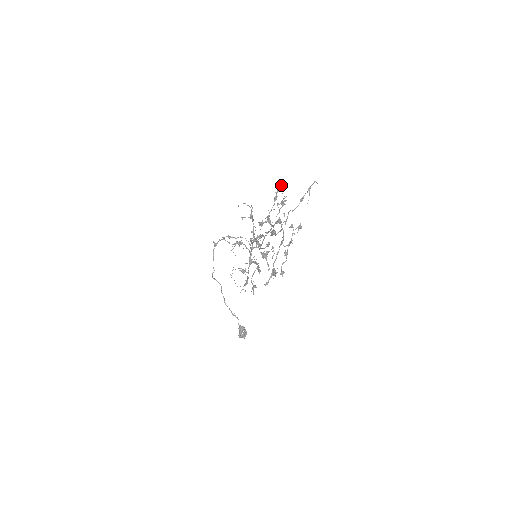
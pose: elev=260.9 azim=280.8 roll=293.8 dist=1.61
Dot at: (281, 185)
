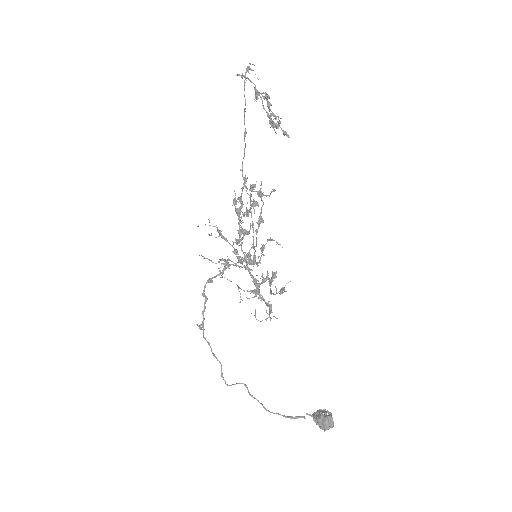
Dot at: (234, 200)
